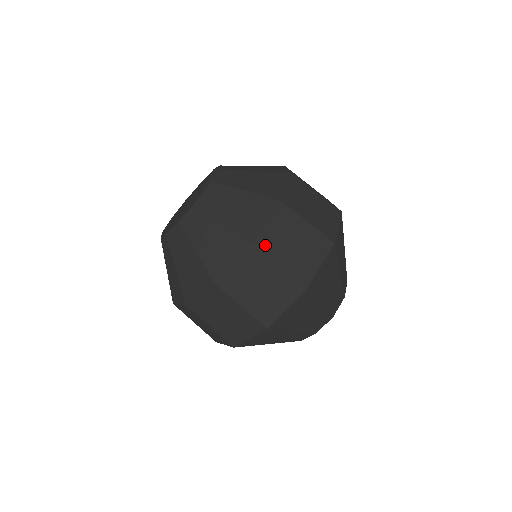
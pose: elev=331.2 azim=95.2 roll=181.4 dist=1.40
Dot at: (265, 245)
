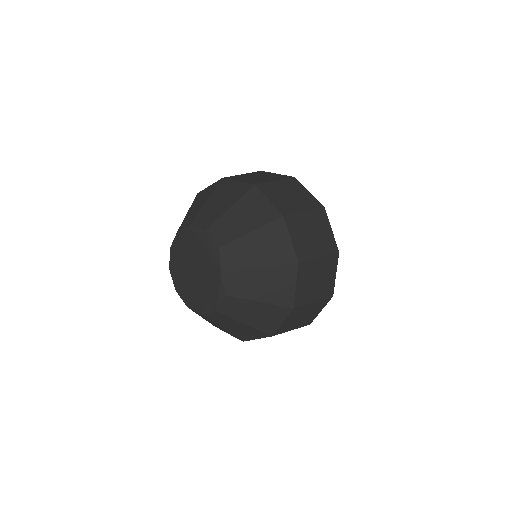
Dot at: (281, 331)
